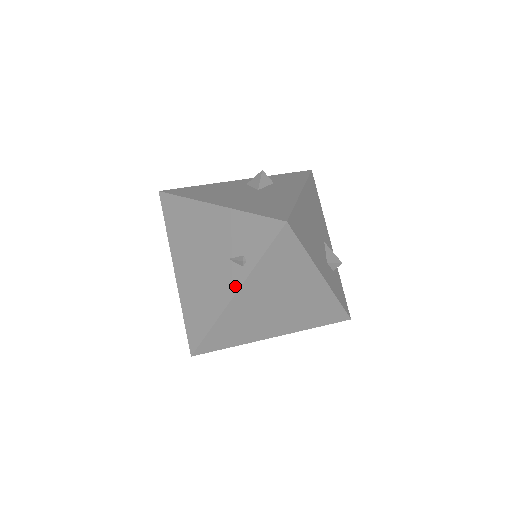
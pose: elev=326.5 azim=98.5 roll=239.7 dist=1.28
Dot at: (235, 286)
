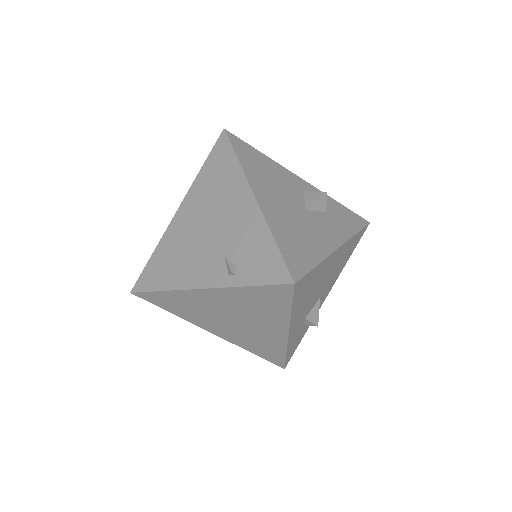
Dot at: (209, 282)
